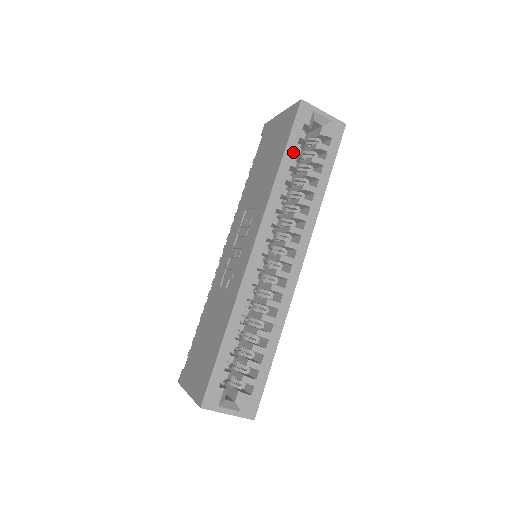
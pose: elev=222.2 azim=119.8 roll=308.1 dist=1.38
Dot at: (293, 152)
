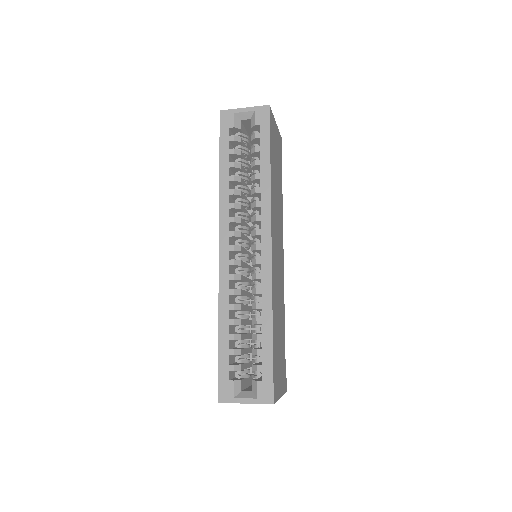
Dot at: (227, 156)
